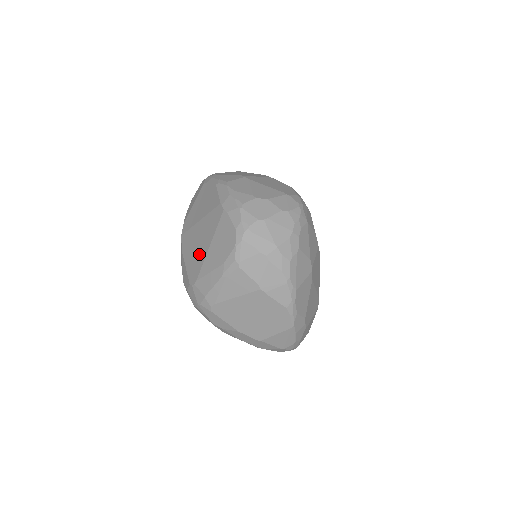
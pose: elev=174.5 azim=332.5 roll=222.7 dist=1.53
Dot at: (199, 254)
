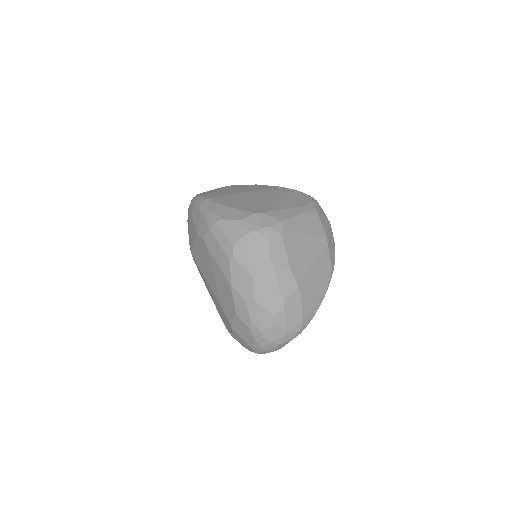
Dot at: (260, 202)
